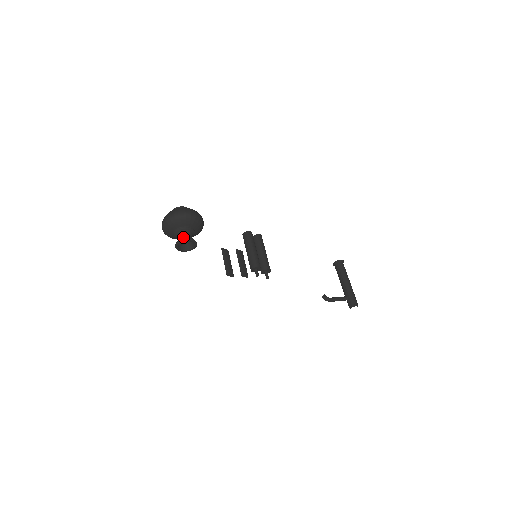
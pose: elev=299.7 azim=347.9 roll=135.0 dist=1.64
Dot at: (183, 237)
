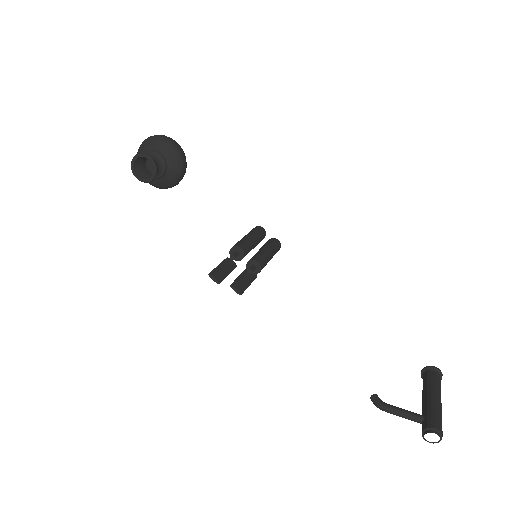
Dot at: occluded
